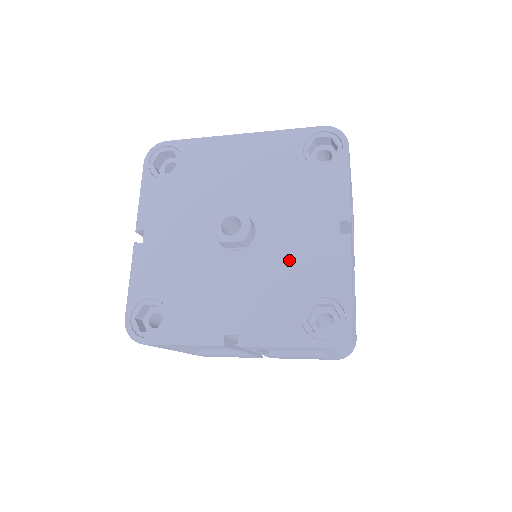
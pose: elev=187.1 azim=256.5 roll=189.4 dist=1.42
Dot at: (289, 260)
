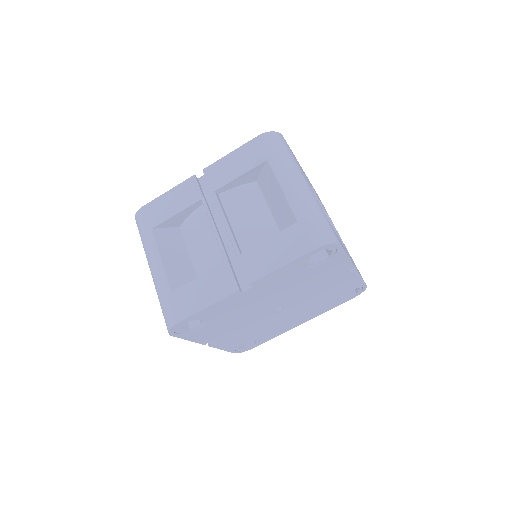
Dot at: occluded
